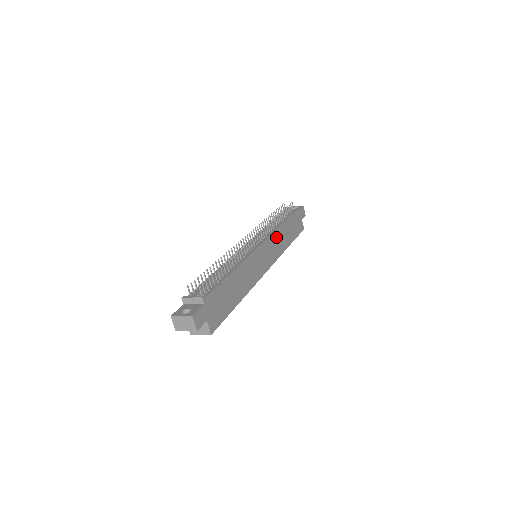
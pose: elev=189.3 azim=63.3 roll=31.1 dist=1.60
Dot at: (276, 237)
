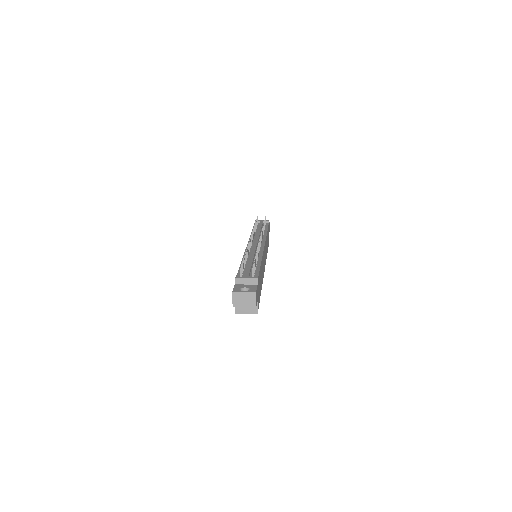
Dot at: occluded
